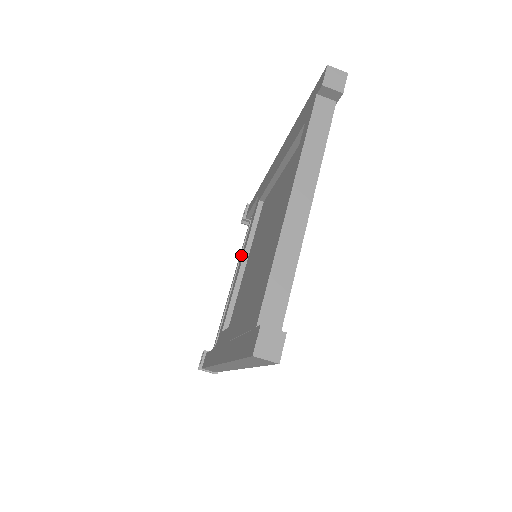
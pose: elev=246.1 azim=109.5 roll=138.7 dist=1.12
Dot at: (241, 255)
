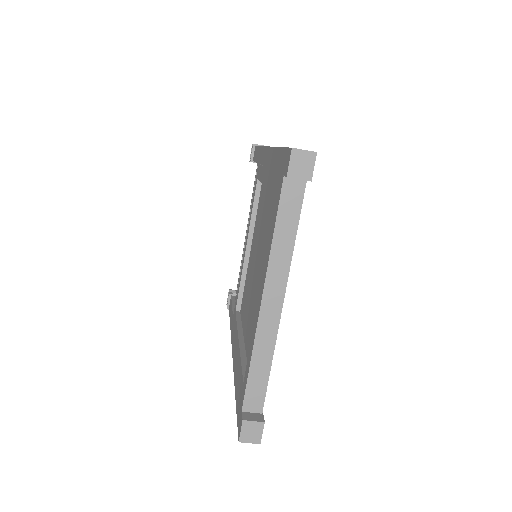
Dot at: occluded
